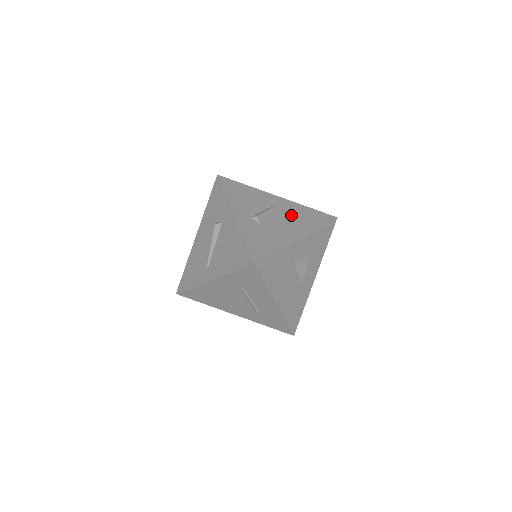
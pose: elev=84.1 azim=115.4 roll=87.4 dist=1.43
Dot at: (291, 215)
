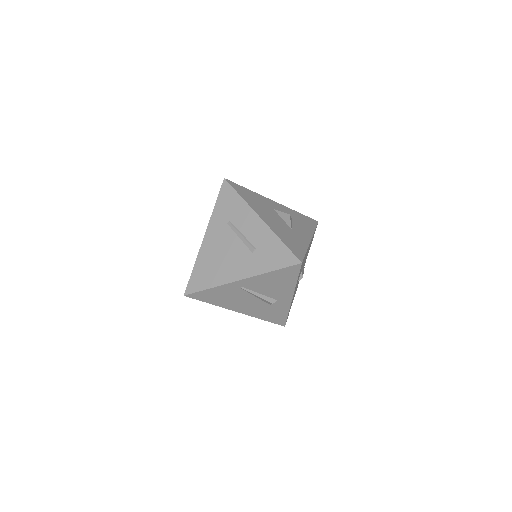
Dot at: occluded
